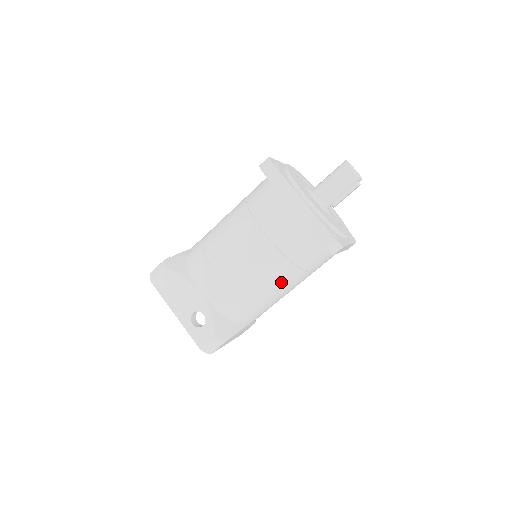
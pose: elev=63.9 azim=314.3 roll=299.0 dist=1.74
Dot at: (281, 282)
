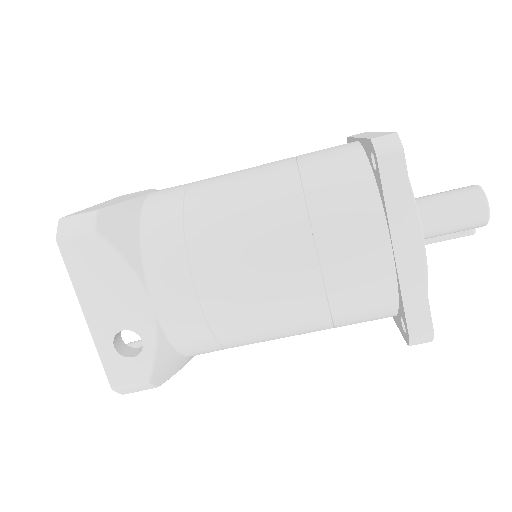
Dot at: (293, 333)
